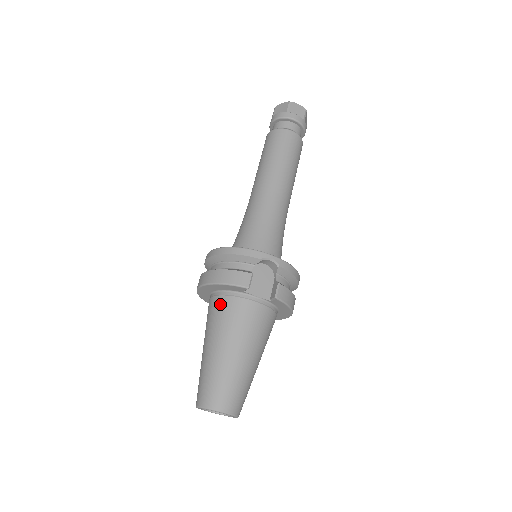
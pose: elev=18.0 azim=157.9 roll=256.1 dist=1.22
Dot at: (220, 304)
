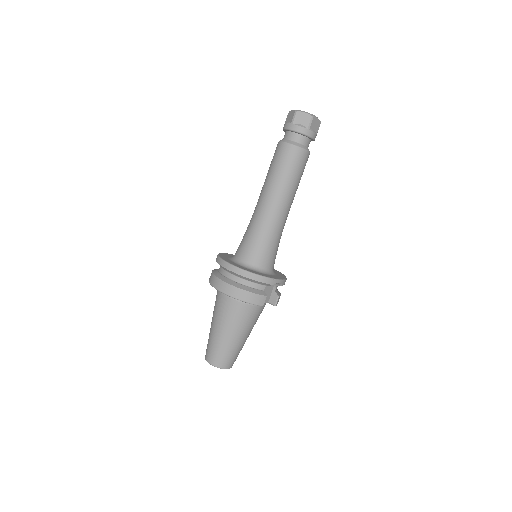
Dot at: (236, 307)
